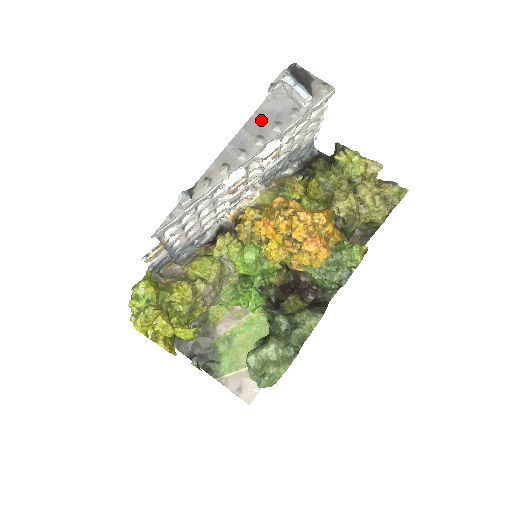
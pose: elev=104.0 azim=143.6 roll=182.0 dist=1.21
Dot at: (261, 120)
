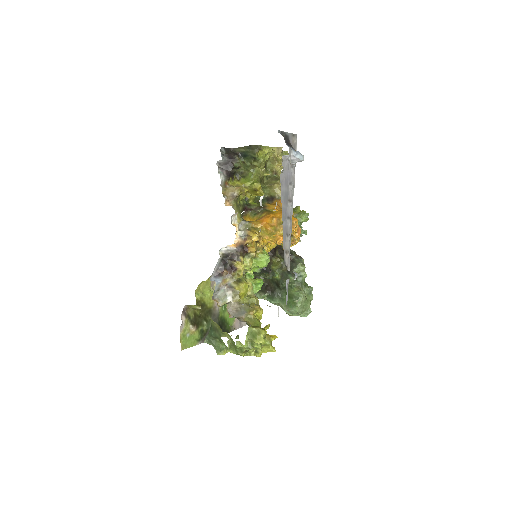
Dot at: (285, 189)
